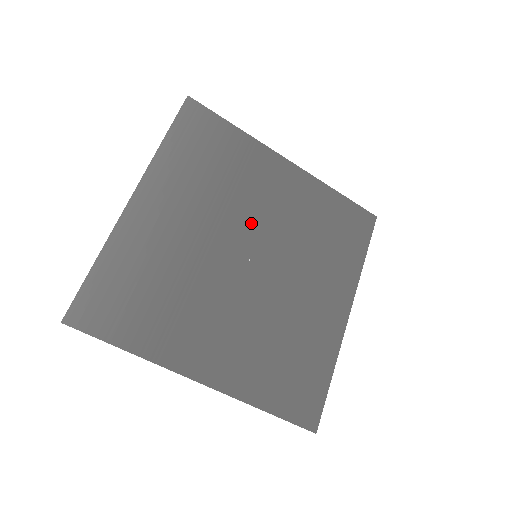
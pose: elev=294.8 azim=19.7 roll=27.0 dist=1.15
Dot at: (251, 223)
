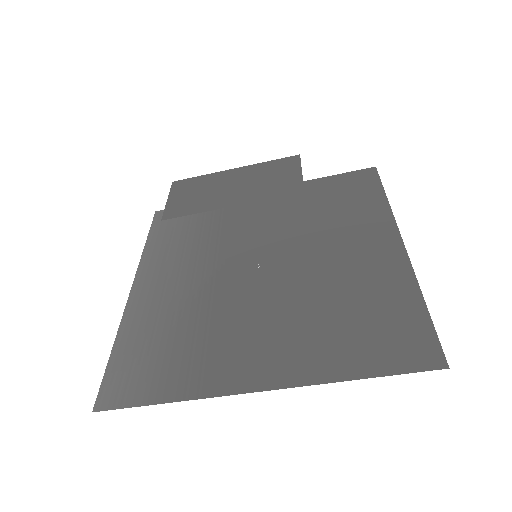
Dot at: (185, 204)
